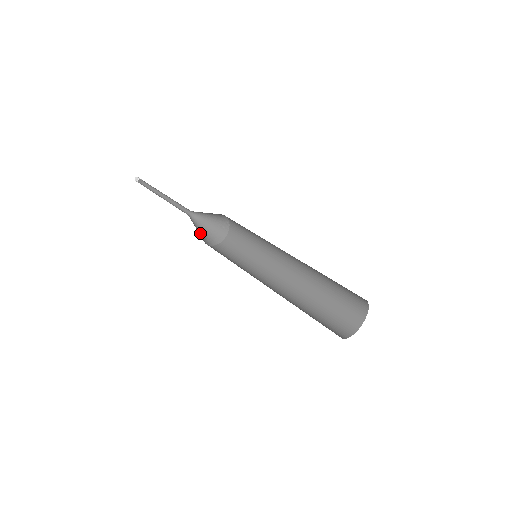
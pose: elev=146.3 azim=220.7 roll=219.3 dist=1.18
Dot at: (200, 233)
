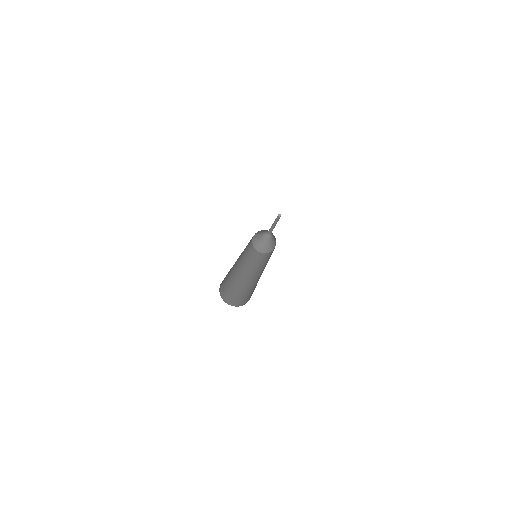
Dot at: (260, 242)
